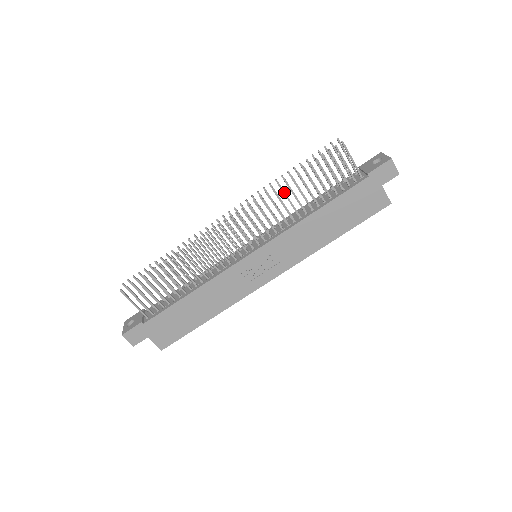
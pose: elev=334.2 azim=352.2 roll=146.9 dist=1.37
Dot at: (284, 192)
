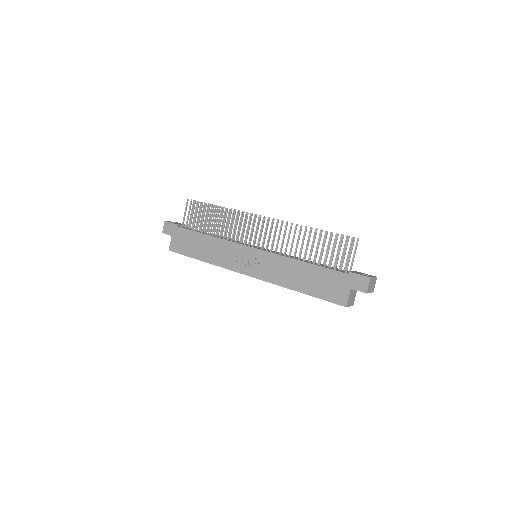
Dot at: (300, 233)
